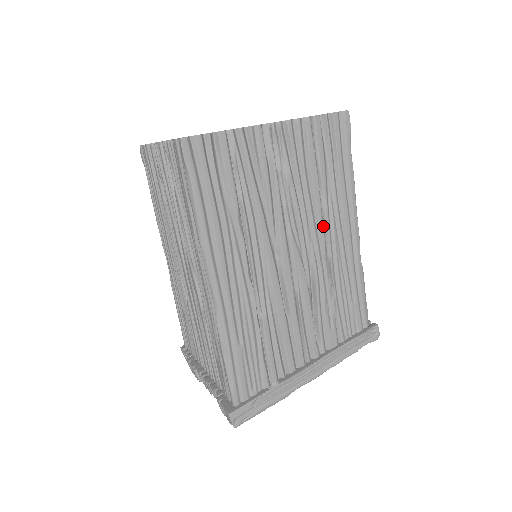
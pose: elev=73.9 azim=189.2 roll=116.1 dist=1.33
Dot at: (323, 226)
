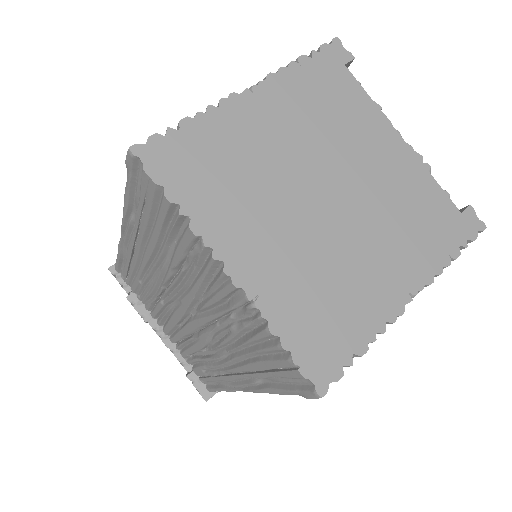
Dot at: occluded
